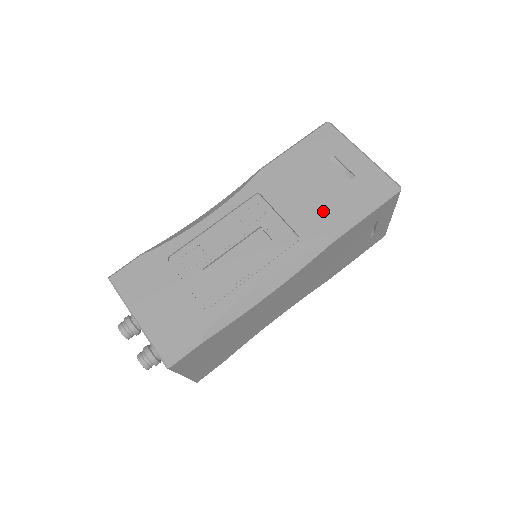
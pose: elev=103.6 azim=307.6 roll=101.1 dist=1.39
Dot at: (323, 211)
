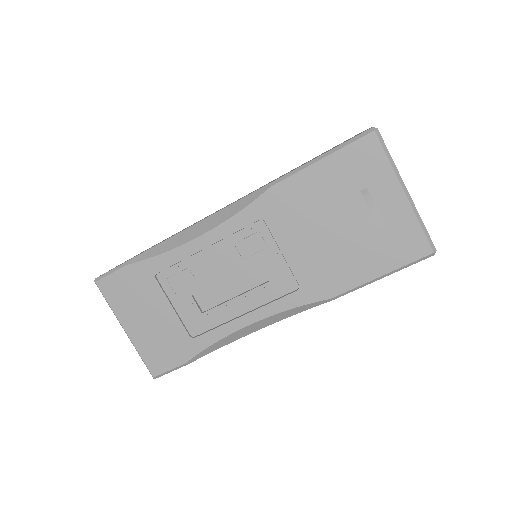
Dot at: (333, 262)
